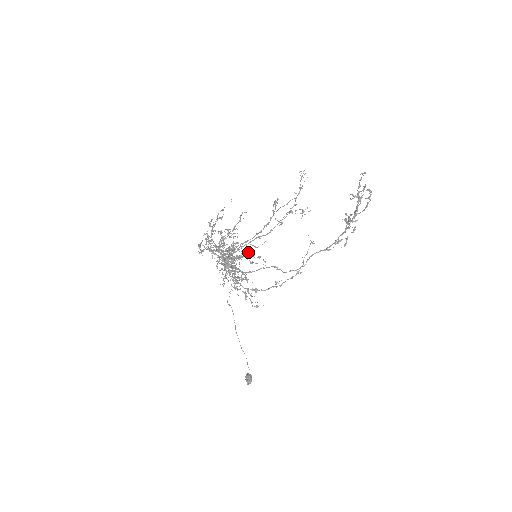
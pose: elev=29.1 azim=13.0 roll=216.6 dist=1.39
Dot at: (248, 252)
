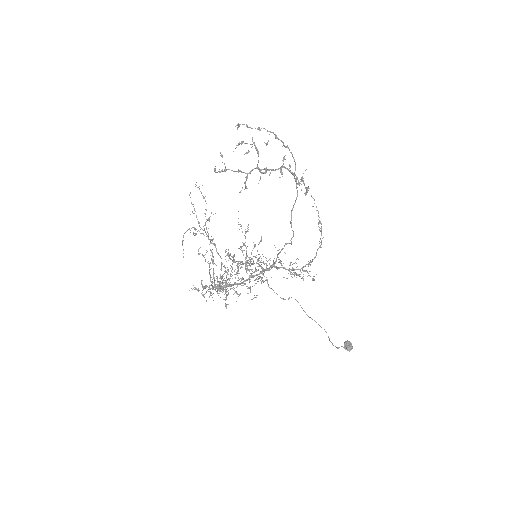
Dot at: occluded
